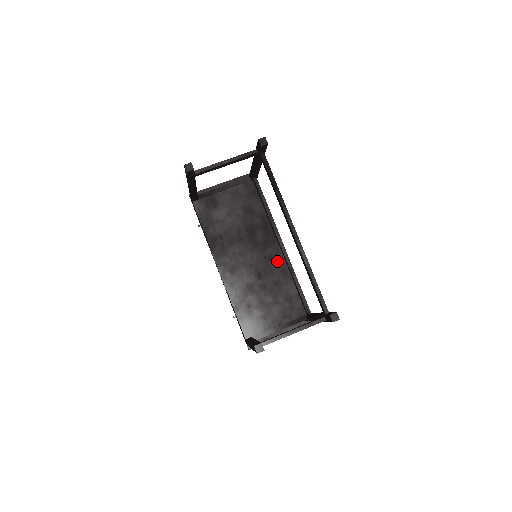
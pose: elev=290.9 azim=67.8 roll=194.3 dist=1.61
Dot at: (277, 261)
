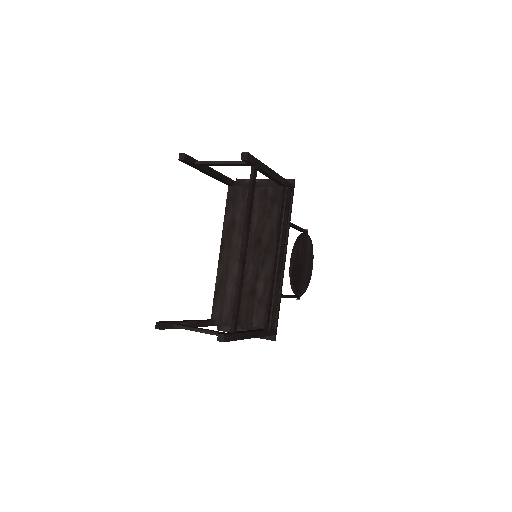
Dot at: (266, 269)
